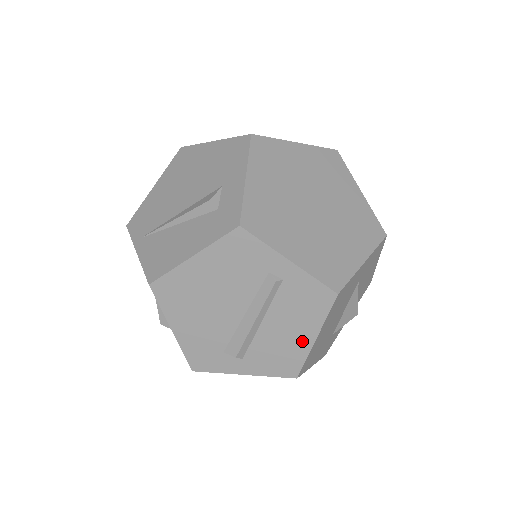
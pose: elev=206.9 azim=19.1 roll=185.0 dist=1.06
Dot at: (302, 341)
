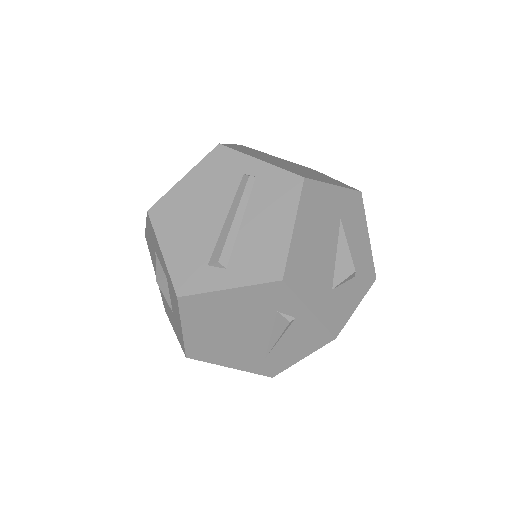
Dot at: (281, 233)
